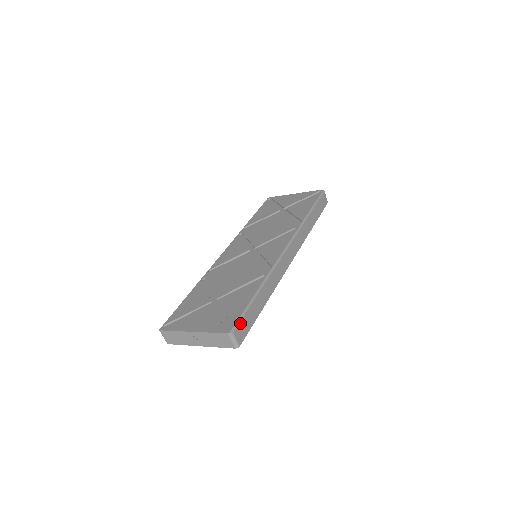
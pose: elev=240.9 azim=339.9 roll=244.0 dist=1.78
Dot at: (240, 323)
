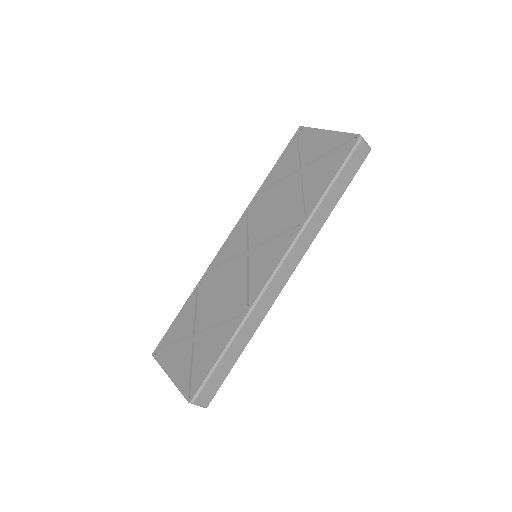
Dot at: (203, 388)
